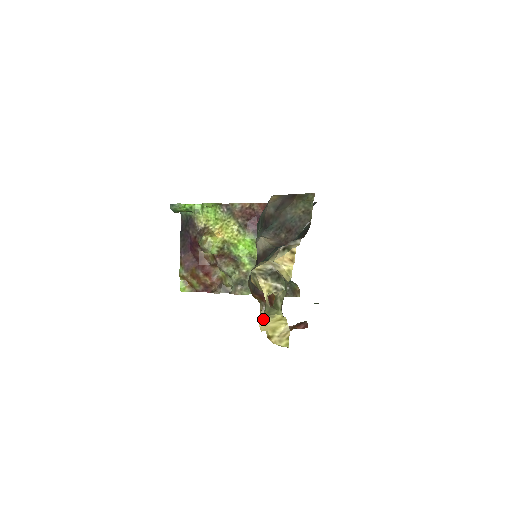
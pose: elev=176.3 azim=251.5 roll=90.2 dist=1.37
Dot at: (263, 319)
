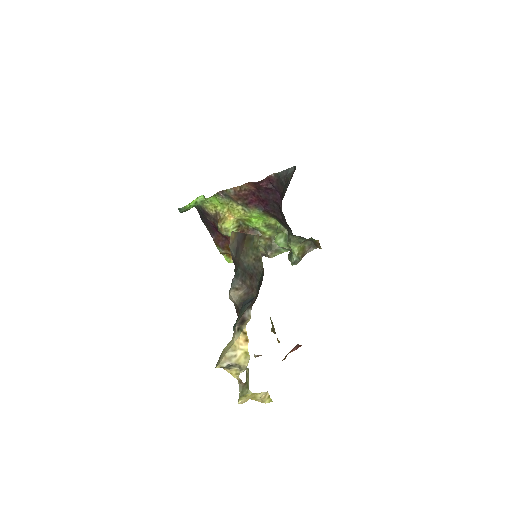
Dot at: (239, 400)
